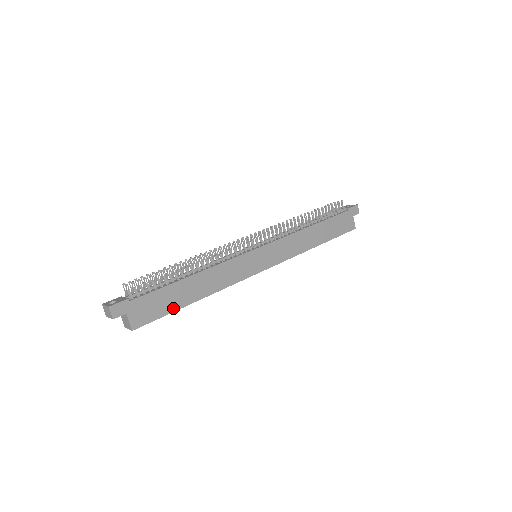
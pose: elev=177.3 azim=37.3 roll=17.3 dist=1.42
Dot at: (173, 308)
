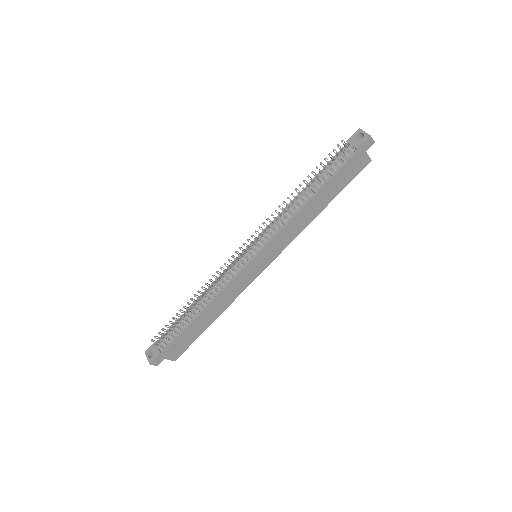
Dot at: (197, 335)
